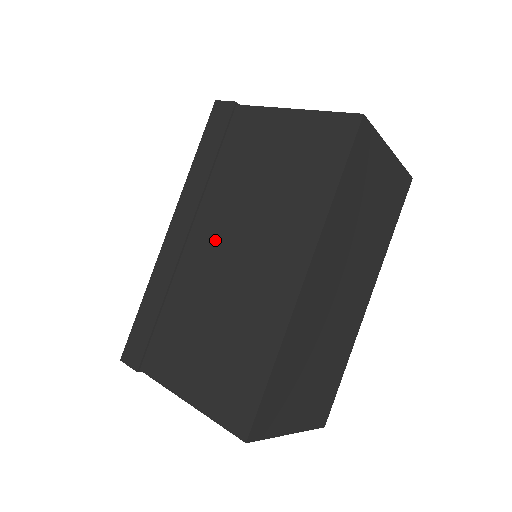
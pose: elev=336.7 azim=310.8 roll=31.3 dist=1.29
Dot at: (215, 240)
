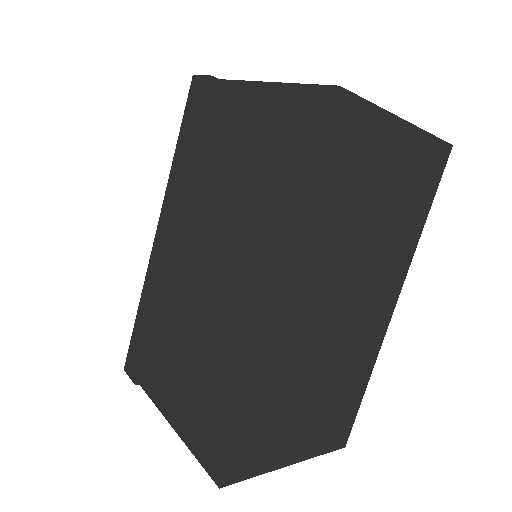
Dot at: (194, 249)
